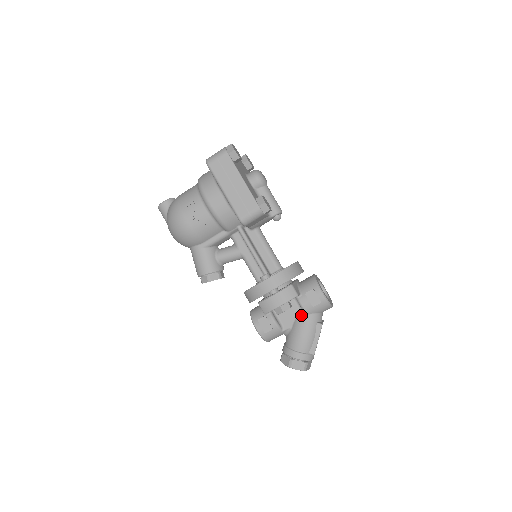
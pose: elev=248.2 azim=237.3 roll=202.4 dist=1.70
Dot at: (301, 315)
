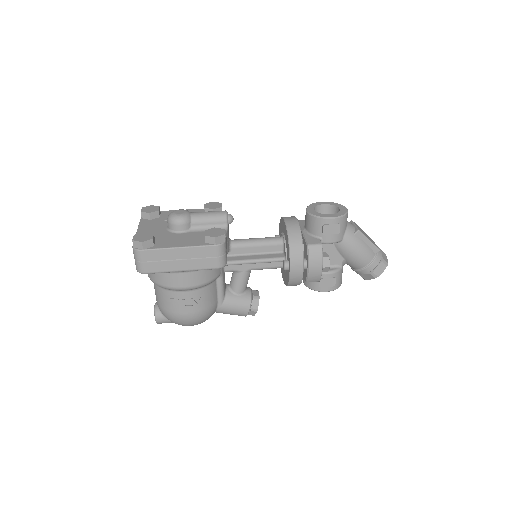
Dot at: (339, 246)
